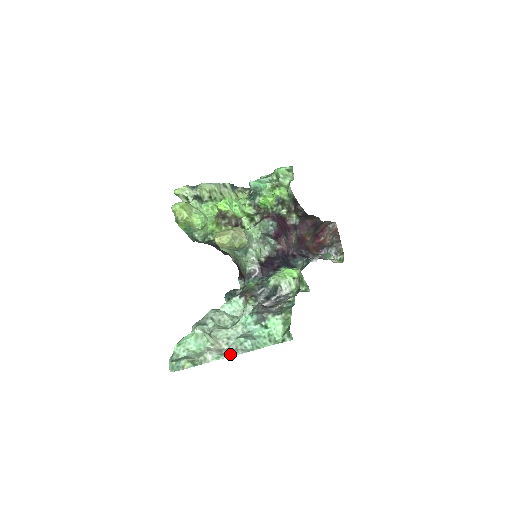
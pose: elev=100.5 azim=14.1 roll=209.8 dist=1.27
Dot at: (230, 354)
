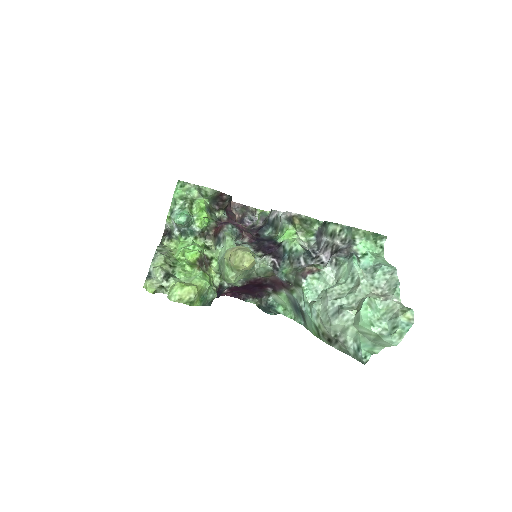
Dot at: (396, 283)
